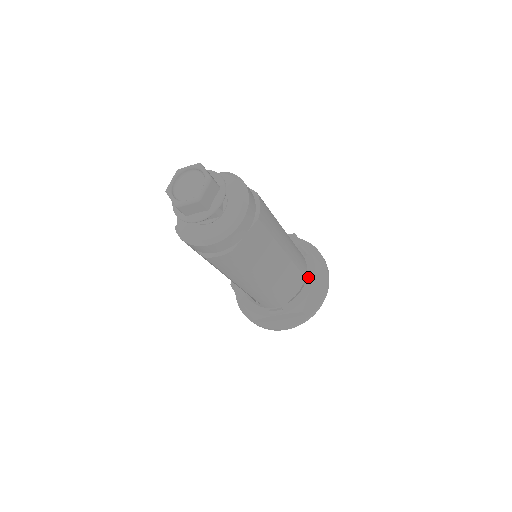
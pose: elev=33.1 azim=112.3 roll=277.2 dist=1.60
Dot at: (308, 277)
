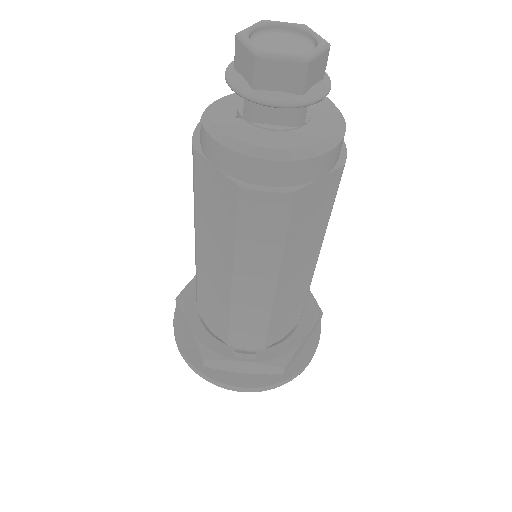
Dot at: (303, 321)
